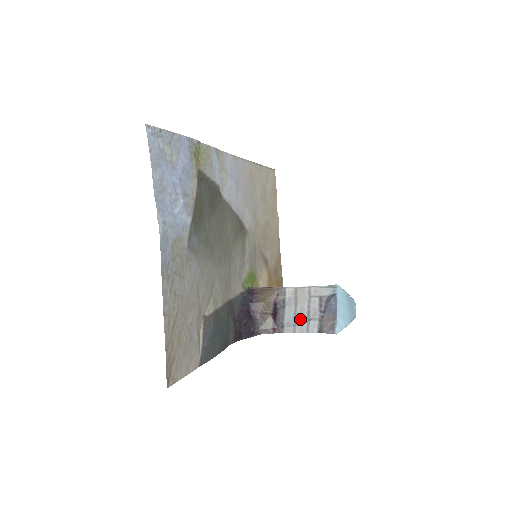
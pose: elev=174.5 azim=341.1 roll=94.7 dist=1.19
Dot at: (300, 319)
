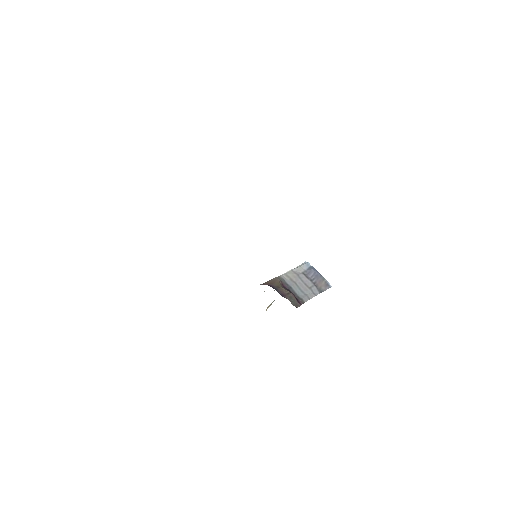
Dot at: (305, 290)
